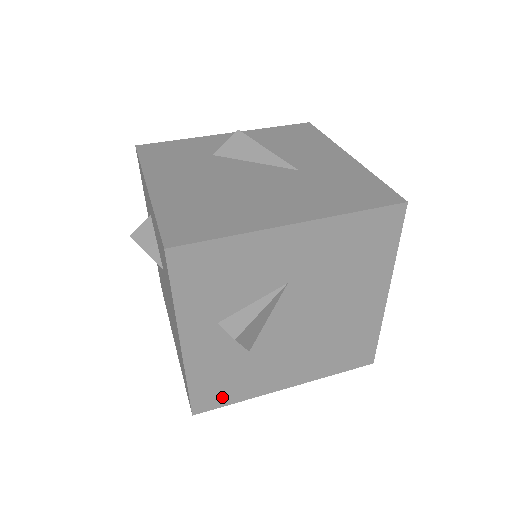
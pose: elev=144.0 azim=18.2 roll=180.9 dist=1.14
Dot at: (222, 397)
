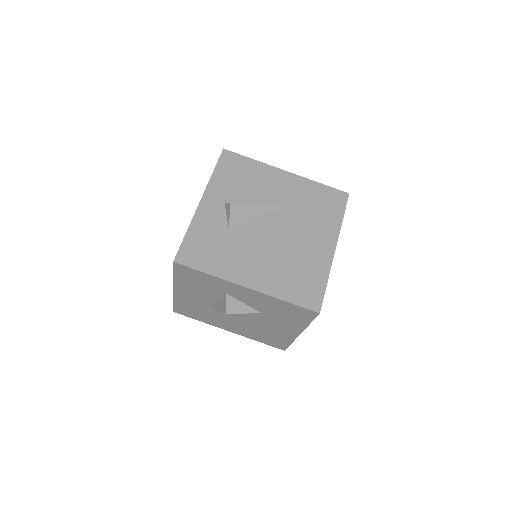
Dot at: occluded
